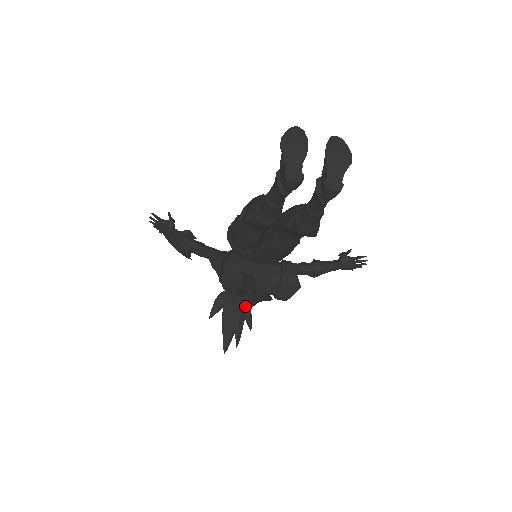
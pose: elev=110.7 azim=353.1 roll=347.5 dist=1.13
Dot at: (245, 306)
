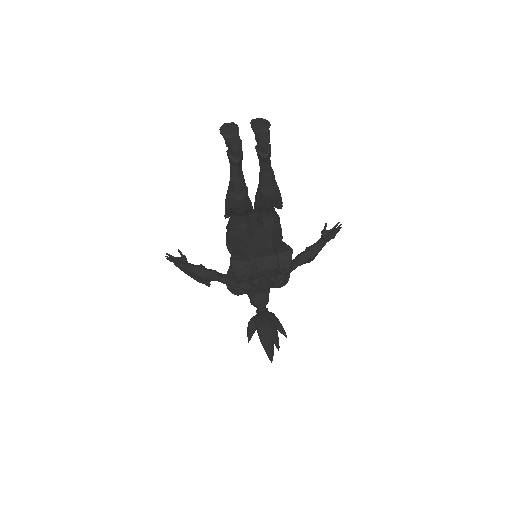
Dot at: (272, 318)
